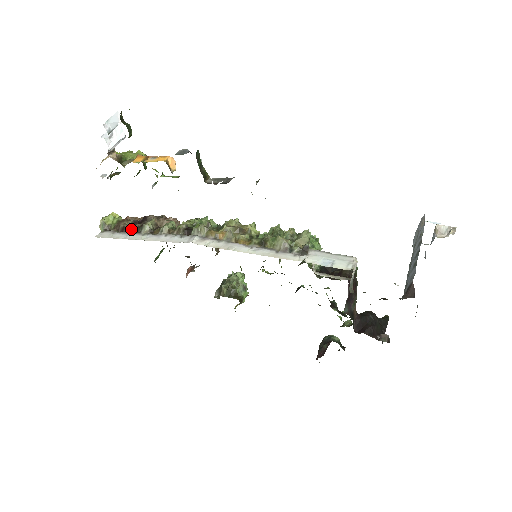
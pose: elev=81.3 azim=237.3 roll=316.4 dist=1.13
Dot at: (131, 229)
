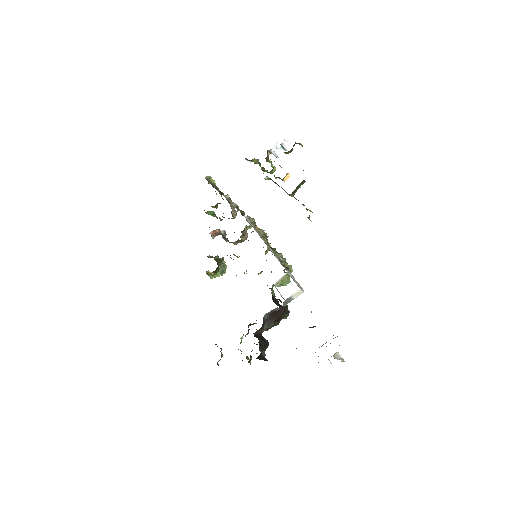
Dot at: (219, 191)
